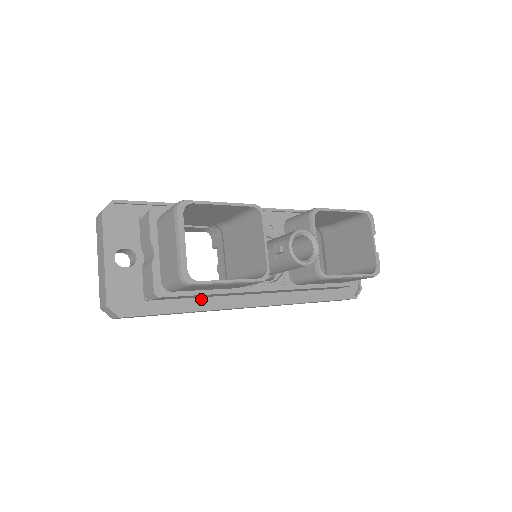
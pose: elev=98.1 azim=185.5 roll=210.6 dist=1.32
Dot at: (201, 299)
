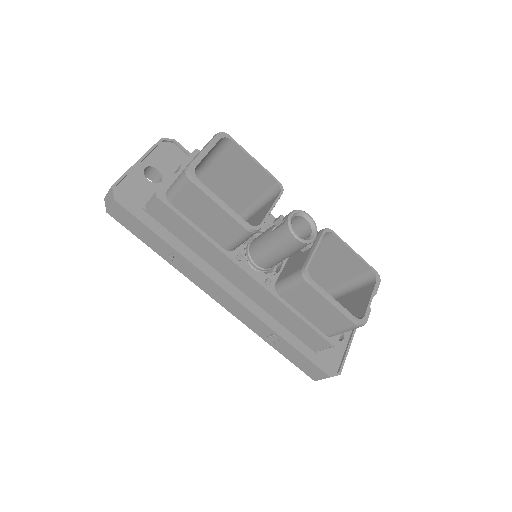
Dot at: (187, 248)
